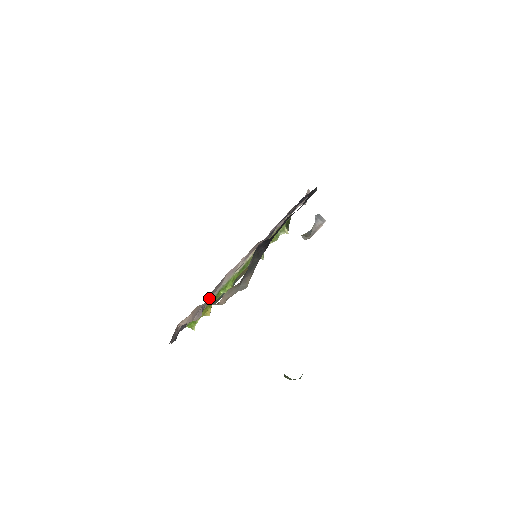
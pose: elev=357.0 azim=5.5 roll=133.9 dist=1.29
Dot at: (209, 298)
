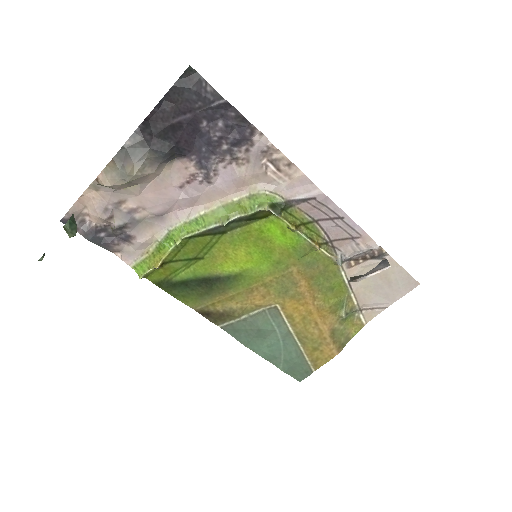
Dot at: (127, 209)
